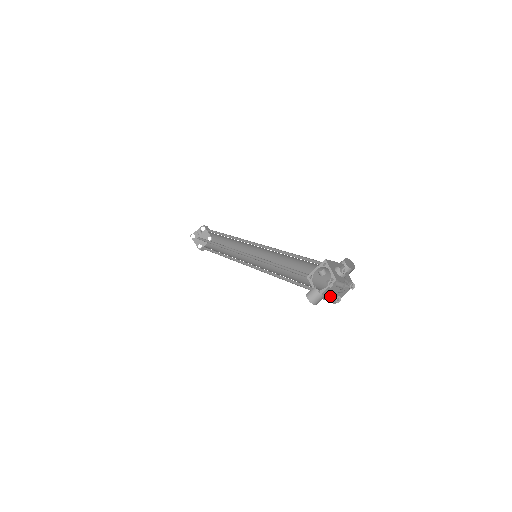
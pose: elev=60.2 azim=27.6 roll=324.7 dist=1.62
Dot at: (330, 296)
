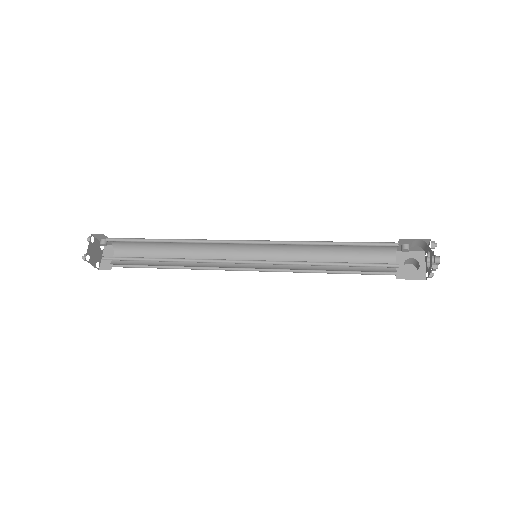
Dot at: occluded
